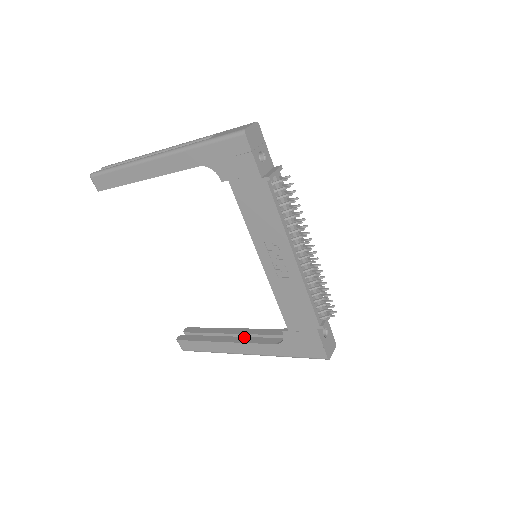
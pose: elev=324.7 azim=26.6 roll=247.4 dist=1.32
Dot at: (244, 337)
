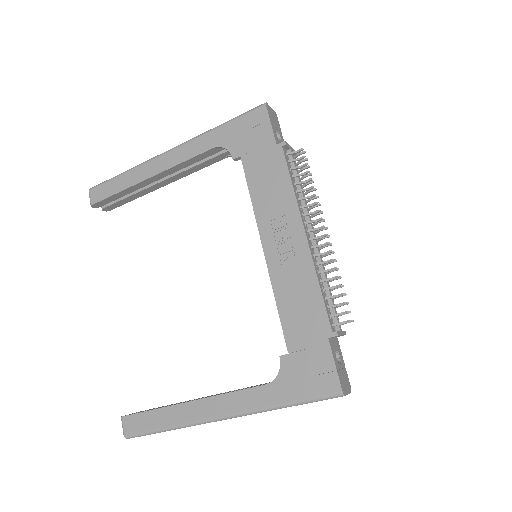
Dot at: occluded
